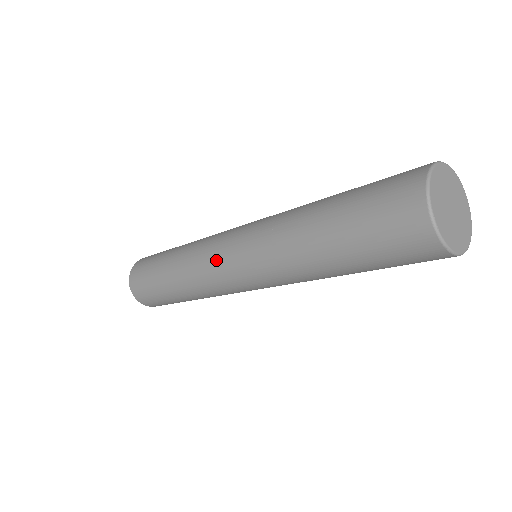
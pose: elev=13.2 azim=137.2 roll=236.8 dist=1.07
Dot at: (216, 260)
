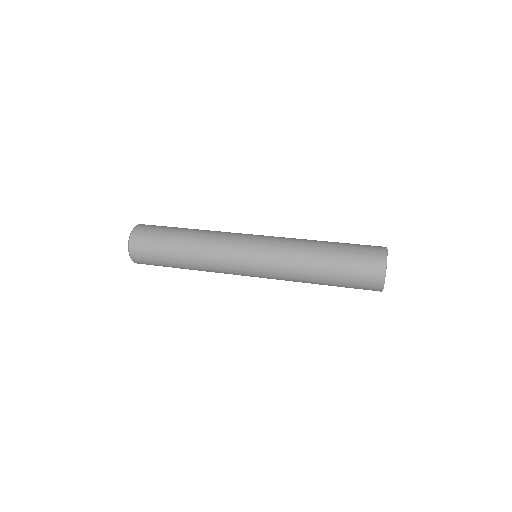
Dot at: (238, 274)
